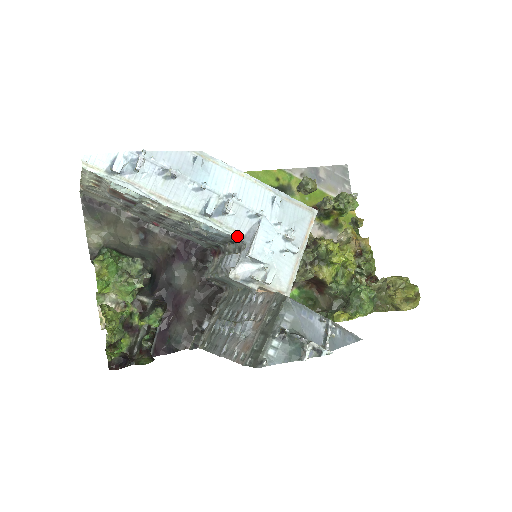
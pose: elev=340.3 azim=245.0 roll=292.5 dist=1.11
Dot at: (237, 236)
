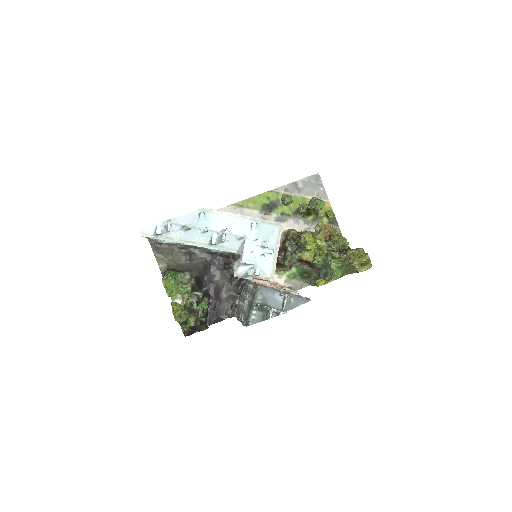
Dot at: (234, 252)
